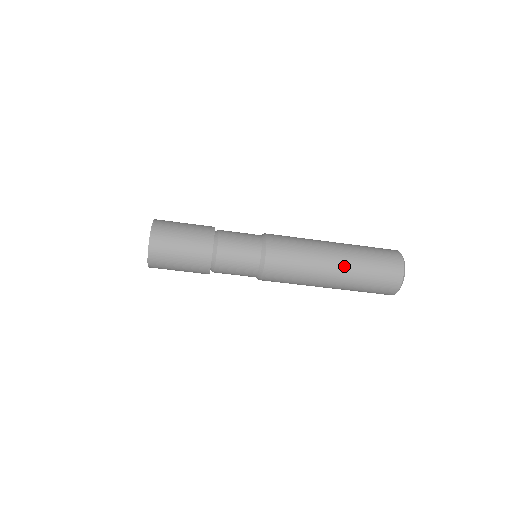
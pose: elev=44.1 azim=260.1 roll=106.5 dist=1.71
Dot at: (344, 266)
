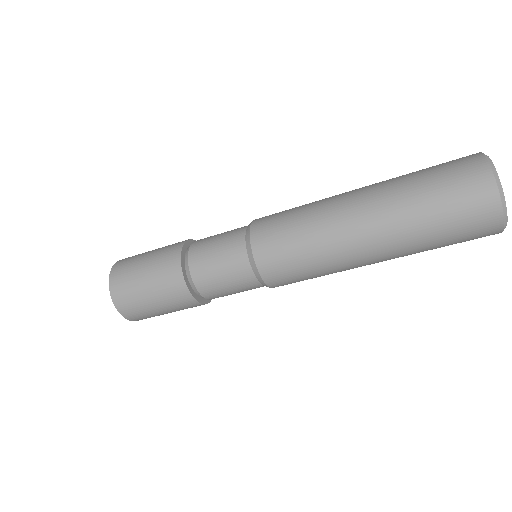
Dot at: (385, 242)
